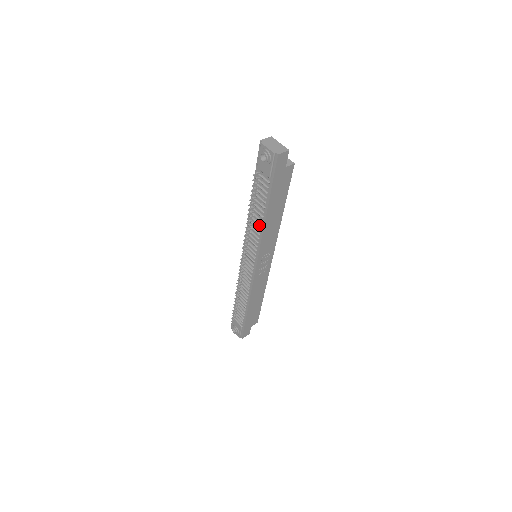
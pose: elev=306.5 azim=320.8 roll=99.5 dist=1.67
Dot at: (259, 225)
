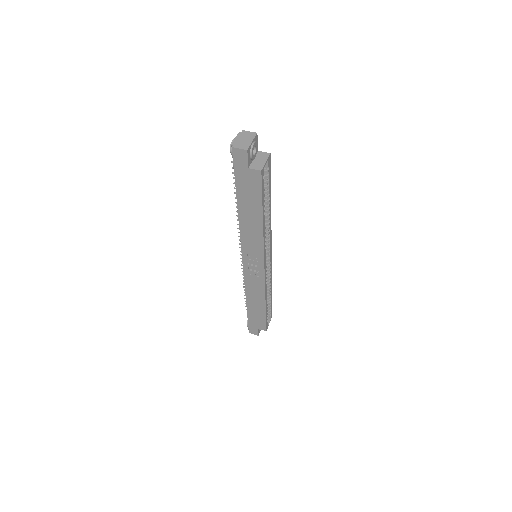
Dot at: occluded
